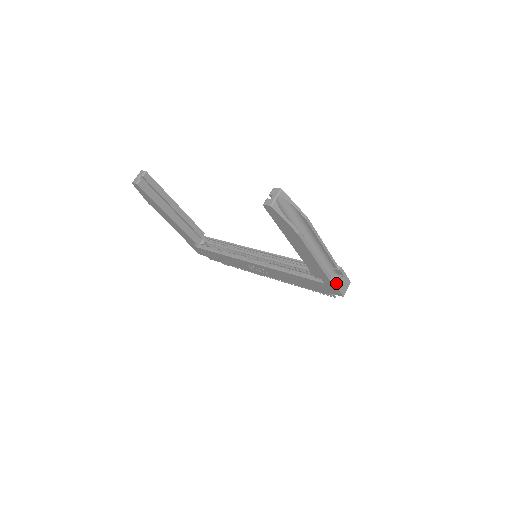
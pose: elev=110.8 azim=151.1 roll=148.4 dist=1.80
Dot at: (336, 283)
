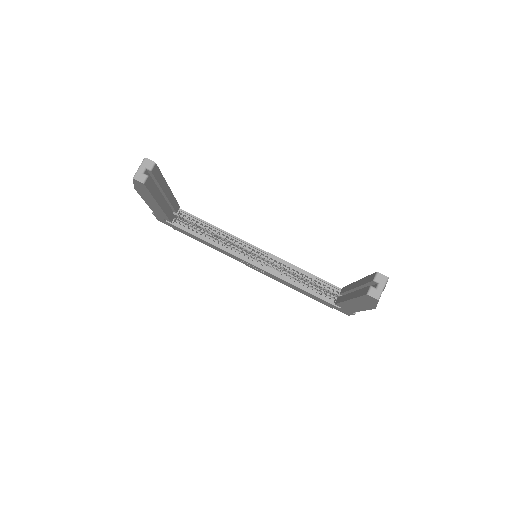
Dot at: (355, 313)
